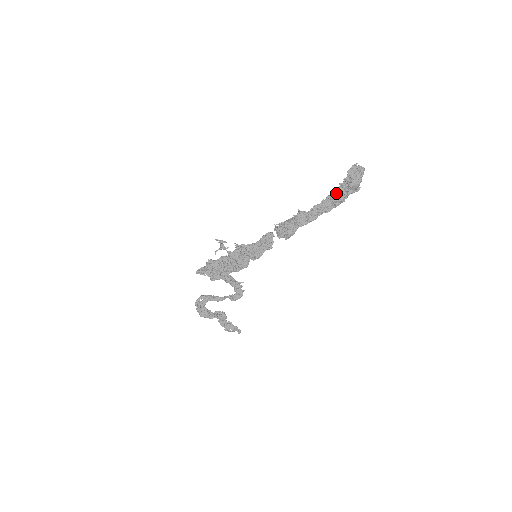
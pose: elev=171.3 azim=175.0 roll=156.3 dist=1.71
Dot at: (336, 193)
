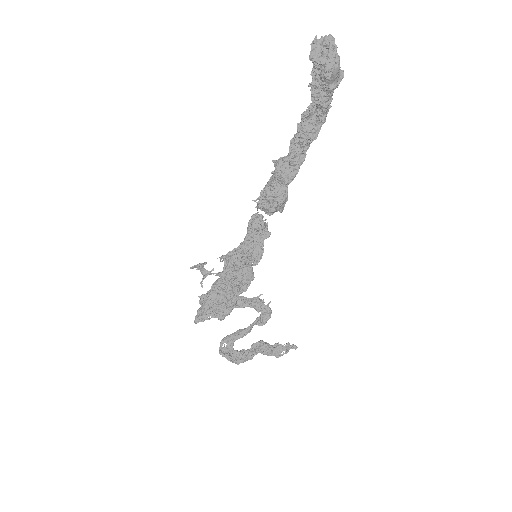
Dot at: (312, 103)
